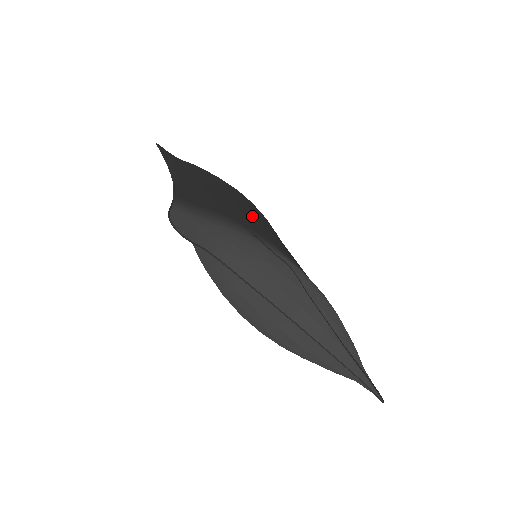
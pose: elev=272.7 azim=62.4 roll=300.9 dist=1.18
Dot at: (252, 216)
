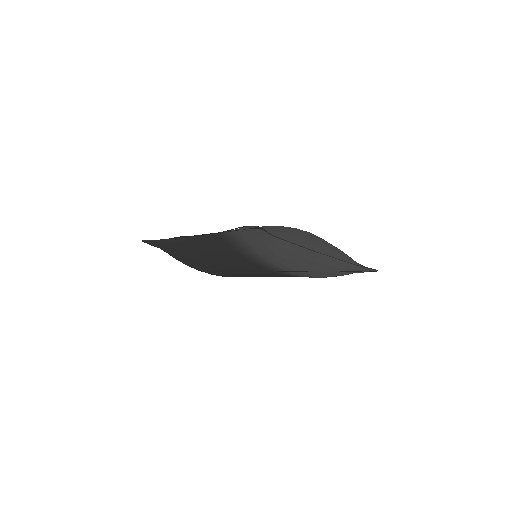
Dot at: occluded
